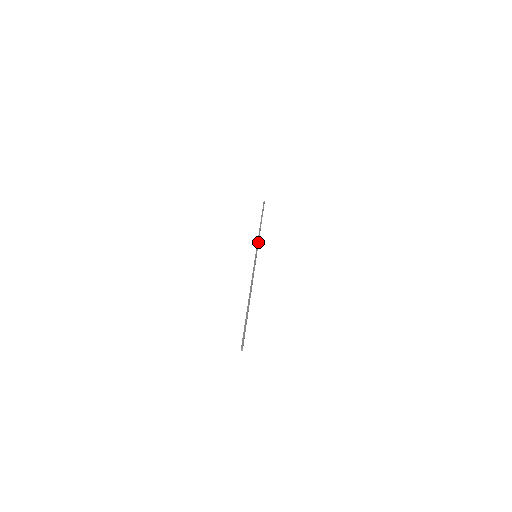
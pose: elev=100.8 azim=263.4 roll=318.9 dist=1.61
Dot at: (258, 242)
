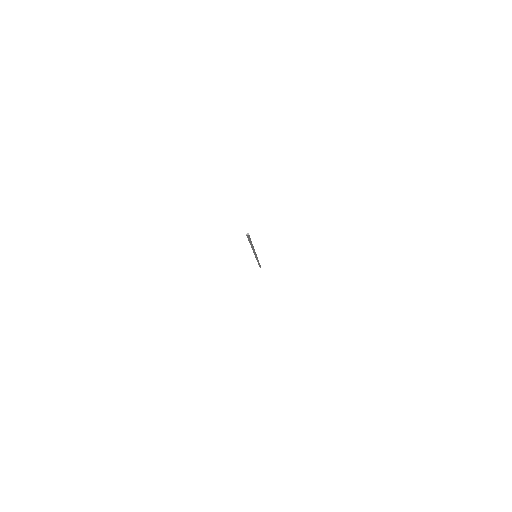
Dot at: occluded
